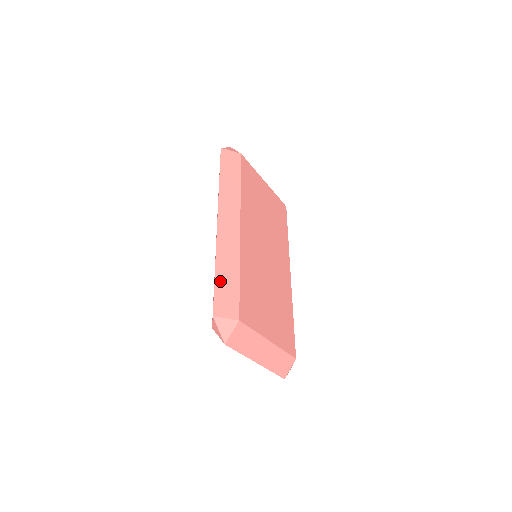
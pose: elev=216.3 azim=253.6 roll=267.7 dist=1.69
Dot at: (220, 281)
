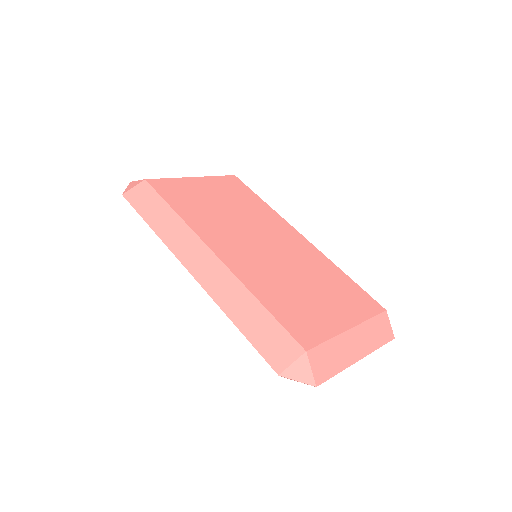
Dot at: (250, 331)
